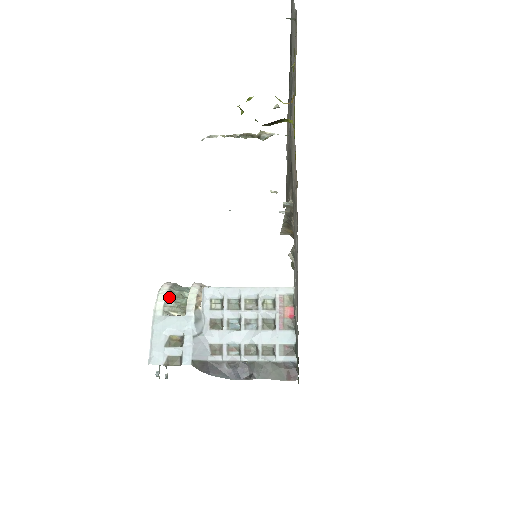
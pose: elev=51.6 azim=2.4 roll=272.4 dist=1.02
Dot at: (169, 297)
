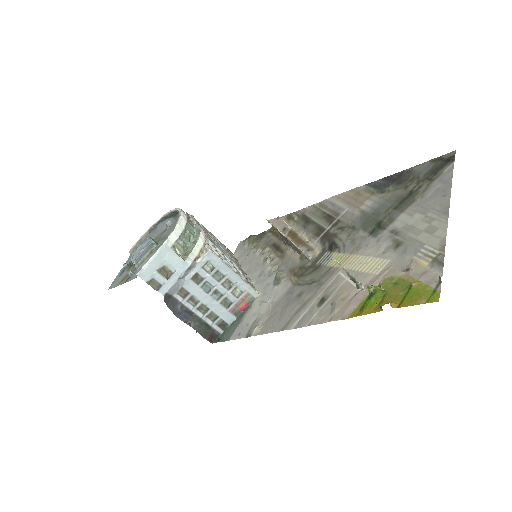
Dot at: (182, 235)
